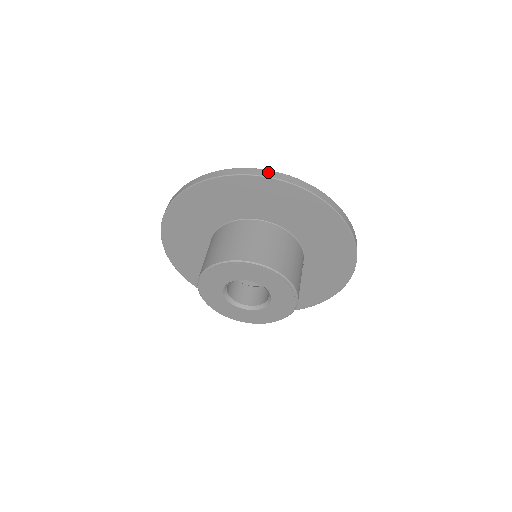
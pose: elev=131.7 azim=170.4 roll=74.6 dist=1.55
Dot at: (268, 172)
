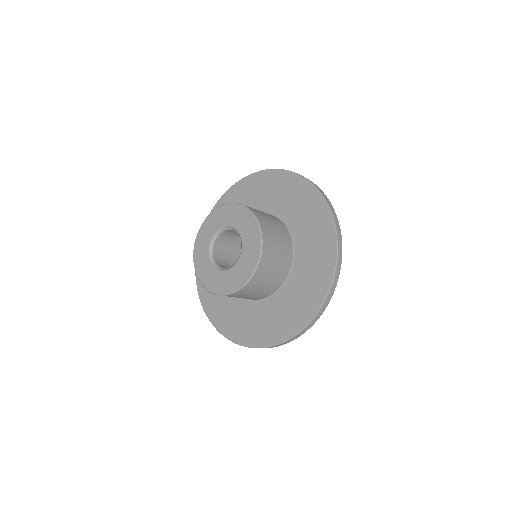
Dot at: occluded
